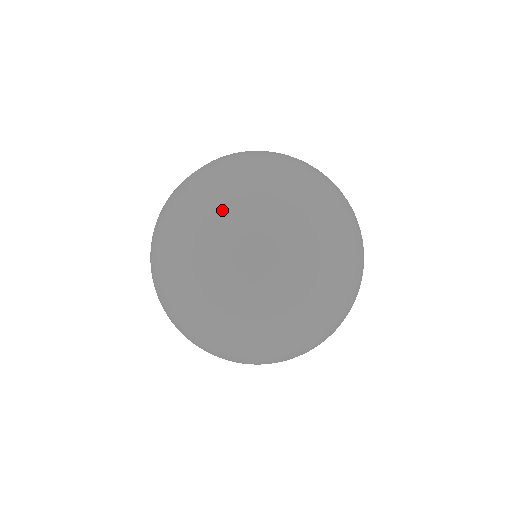
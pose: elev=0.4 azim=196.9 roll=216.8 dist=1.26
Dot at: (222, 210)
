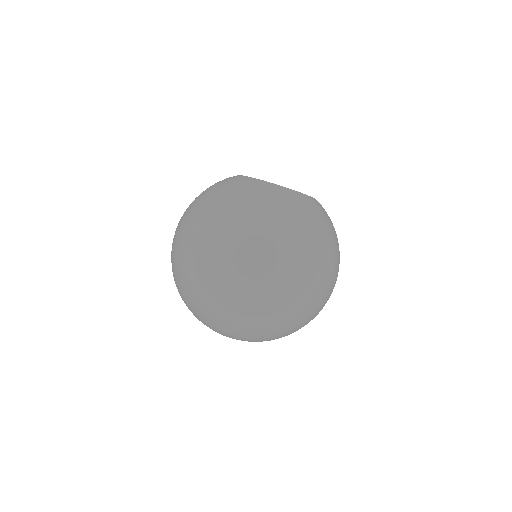
Dot at: (323, 256)
